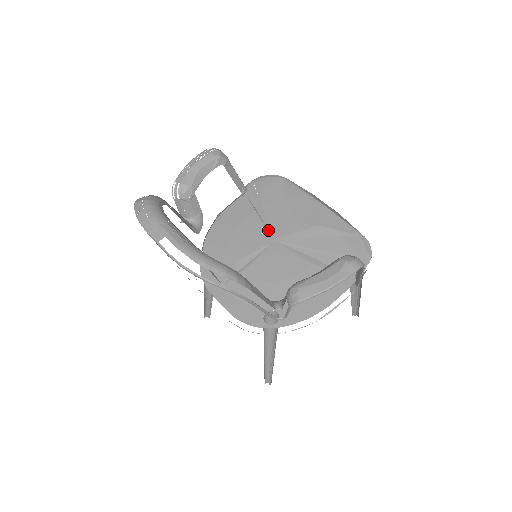
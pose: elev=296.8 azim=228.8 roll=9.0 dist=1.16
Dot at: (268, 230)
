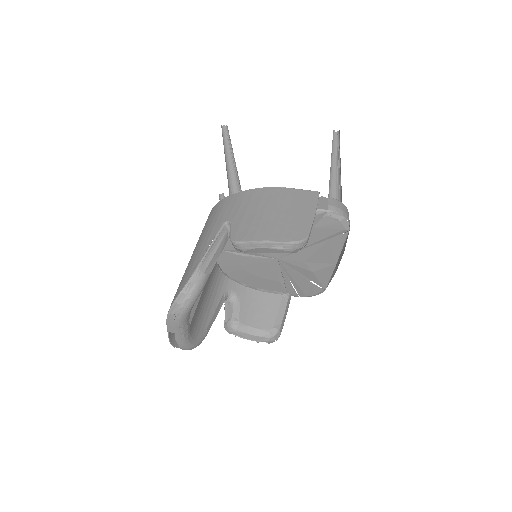
Dot at: occluded
